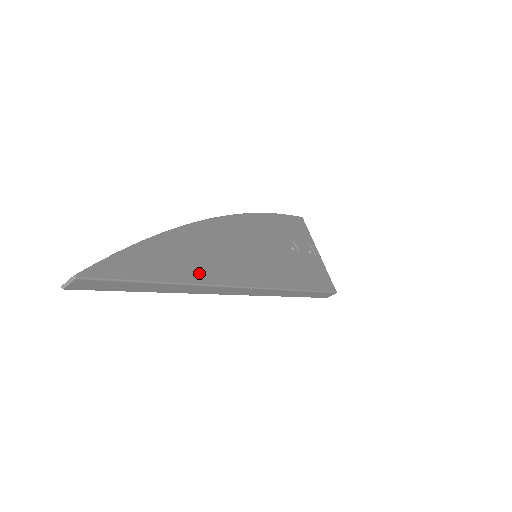
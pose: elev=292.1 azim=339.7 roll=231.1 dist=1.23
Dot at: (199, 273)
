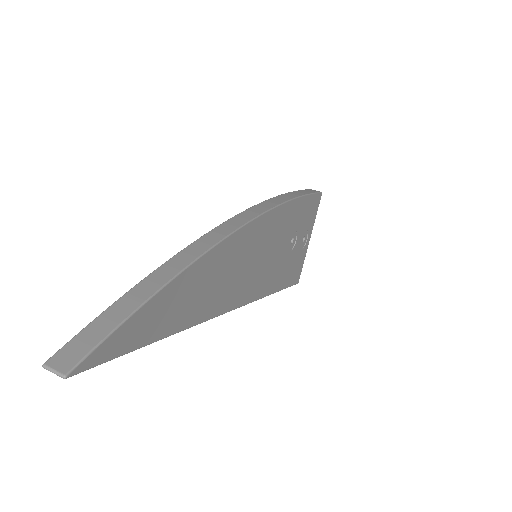
Dot at: (195, 313)
